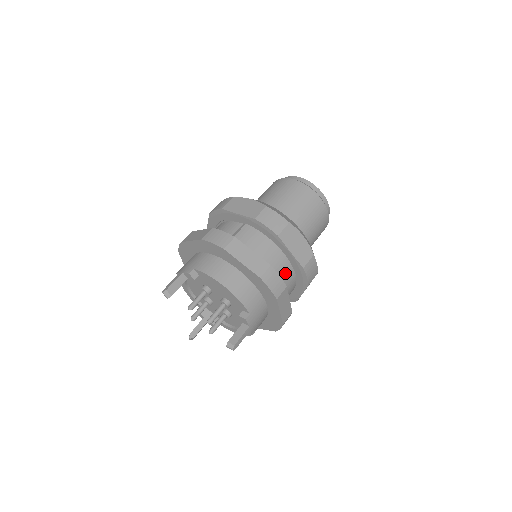
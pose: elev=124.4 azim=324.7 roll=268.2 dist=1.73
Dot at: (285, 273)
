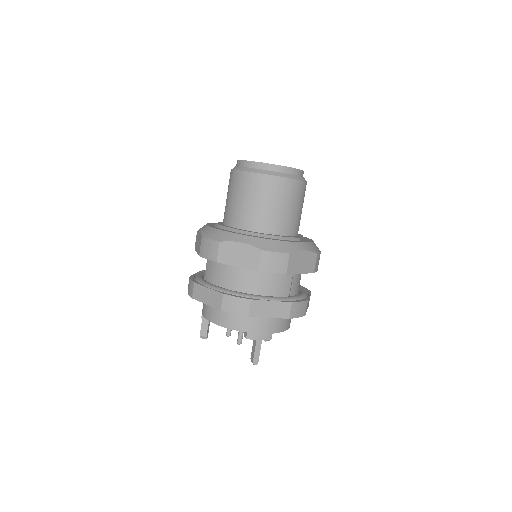
Dot at: (254, 280)
